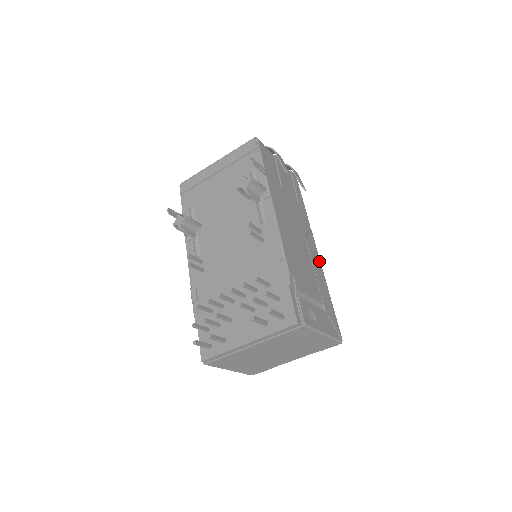
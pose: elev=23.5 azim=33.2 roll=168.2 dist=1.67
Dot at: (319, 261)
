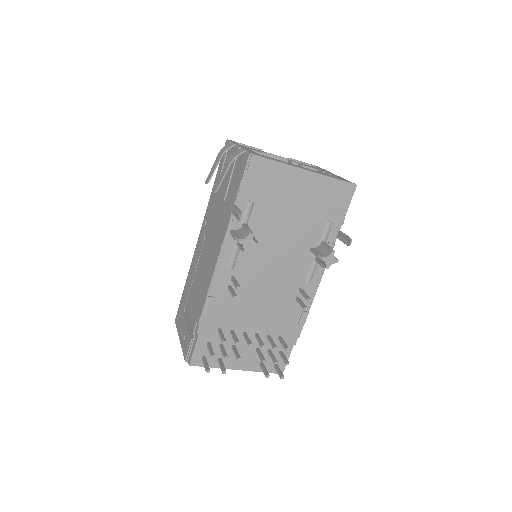
Dot at: occluded
